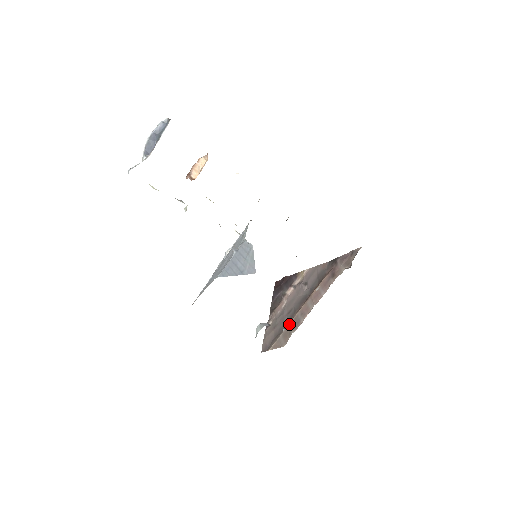
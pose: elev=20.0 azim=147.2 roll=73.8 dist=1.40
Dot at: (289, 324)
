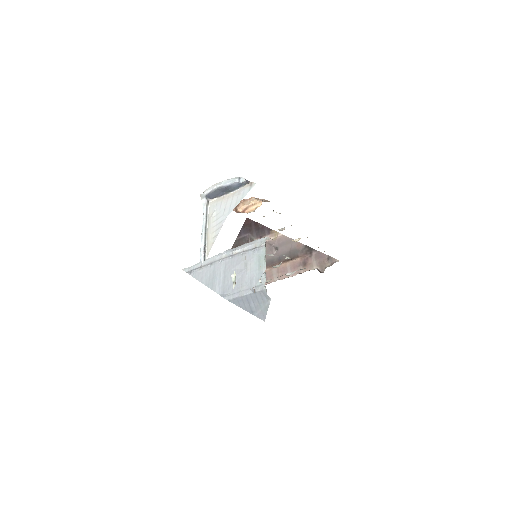
Dot at: occluded
